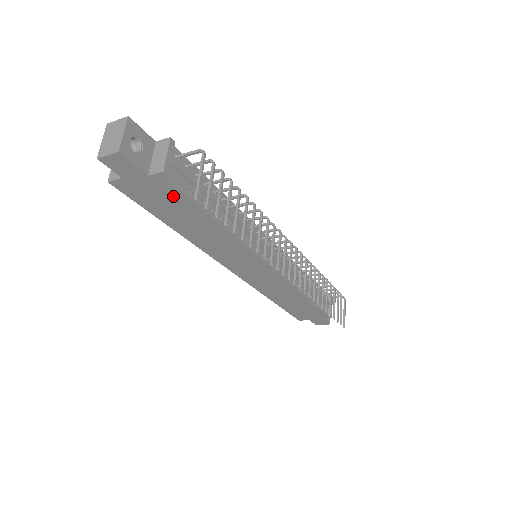
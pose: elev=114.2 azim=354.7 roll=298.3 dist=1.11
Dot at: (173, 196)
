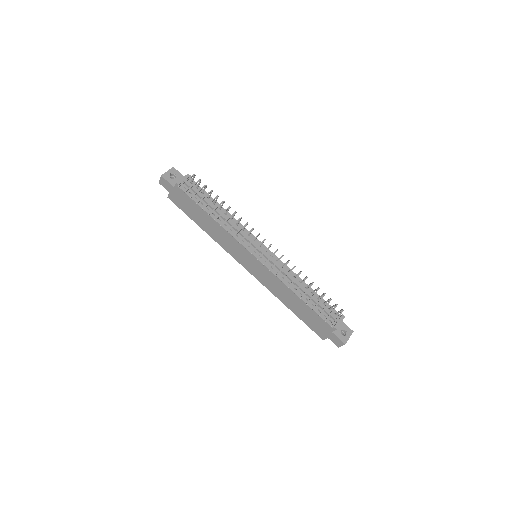
Dot at: (187, 199)
